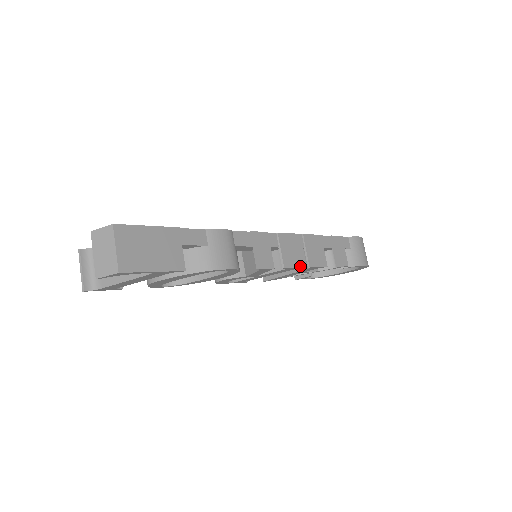
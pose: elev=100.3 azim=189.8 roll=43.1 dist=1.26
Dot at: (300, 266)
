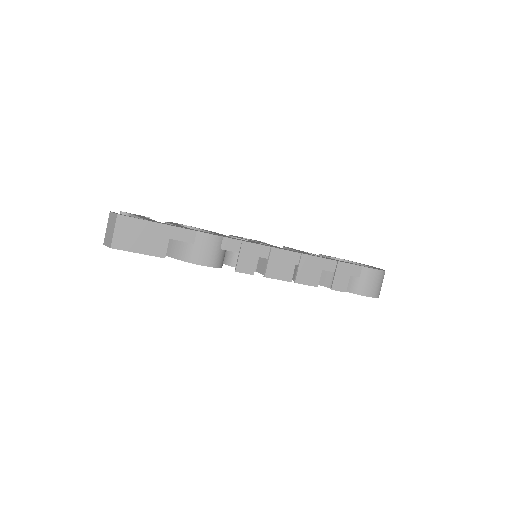
Dot at: (284, 279)
